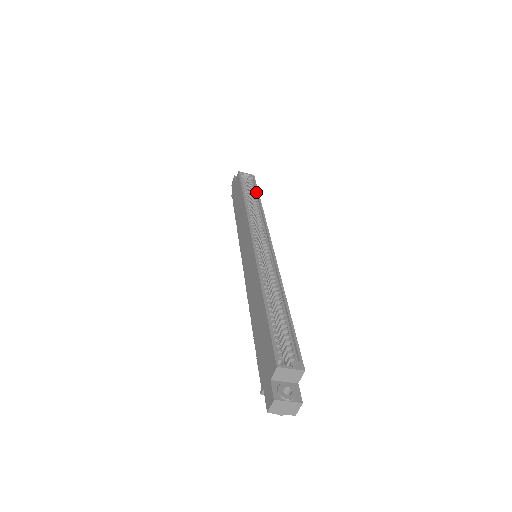
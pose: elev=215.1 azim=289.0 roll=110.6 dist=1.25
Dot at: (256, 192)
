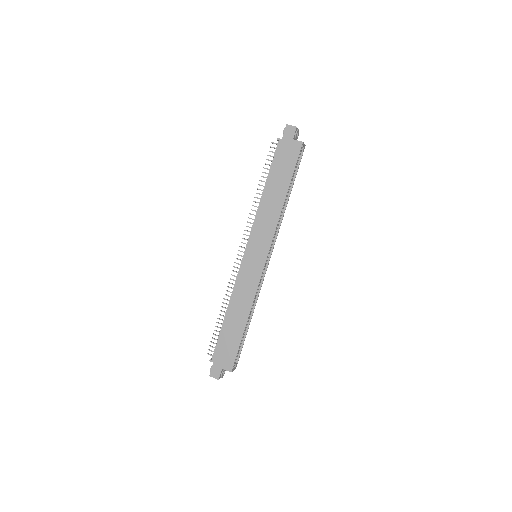
Dot at: (294, 179)
